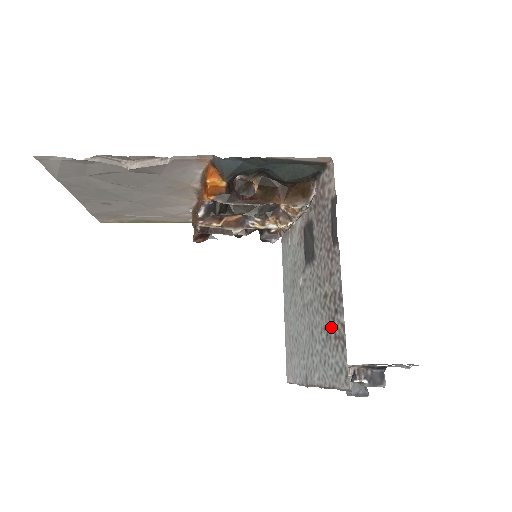
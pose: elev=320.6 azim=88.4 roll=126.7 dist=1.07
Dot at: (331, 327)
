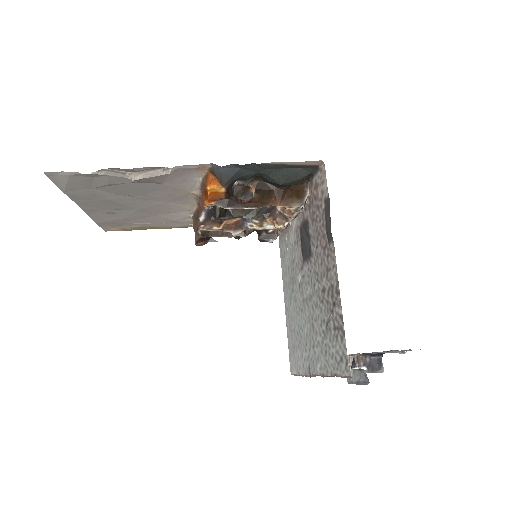
Dot at: (330, 319)
